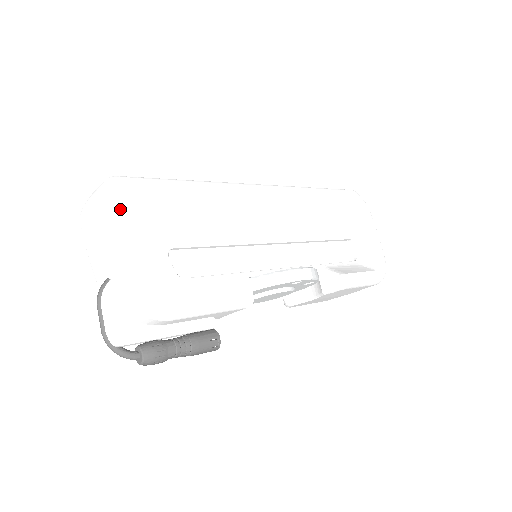
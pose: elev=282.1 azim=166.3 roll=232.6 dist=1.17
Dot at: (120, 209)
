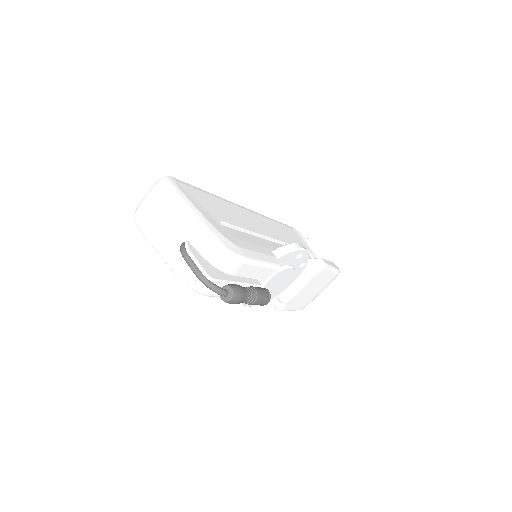
Dot at: (182, 191)
